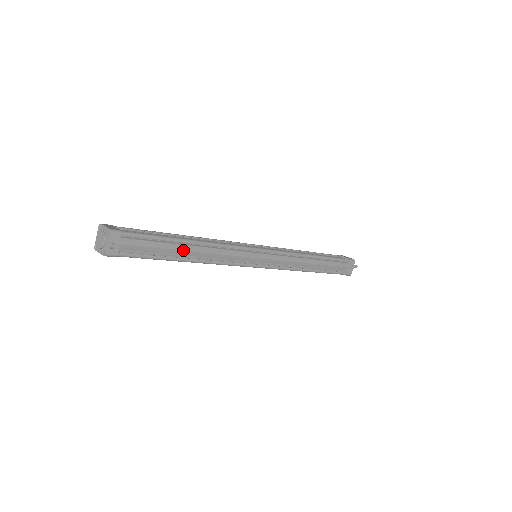
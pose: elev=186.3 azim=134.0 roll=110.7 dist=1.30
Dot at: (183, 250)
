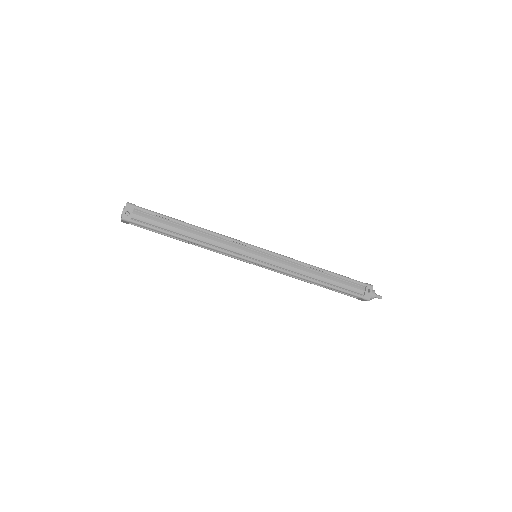
Dot at: (183, 230)
